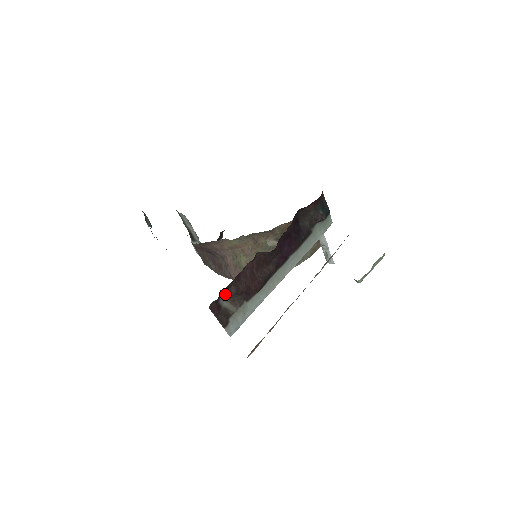
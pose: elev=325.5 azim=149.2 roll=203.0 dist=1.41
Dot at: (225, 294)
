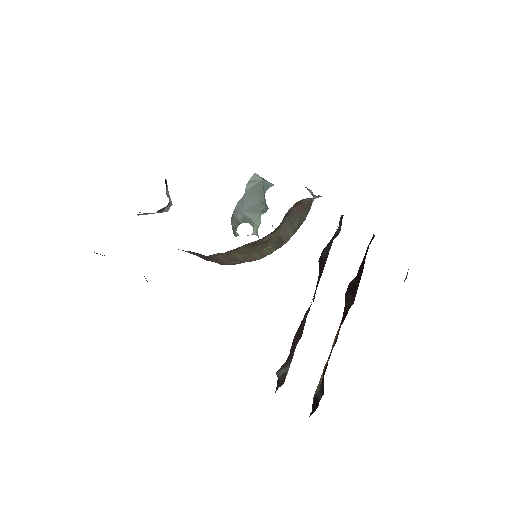
Dot at: (280, 369)
